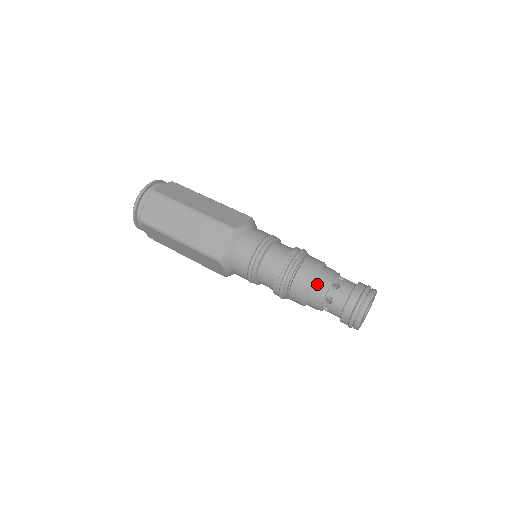
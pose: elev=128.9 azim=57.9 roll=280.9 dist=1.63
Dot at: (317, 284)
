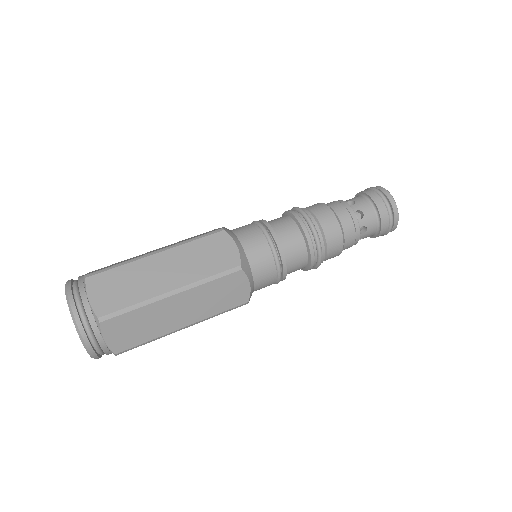
Dot at: (339, 210)
